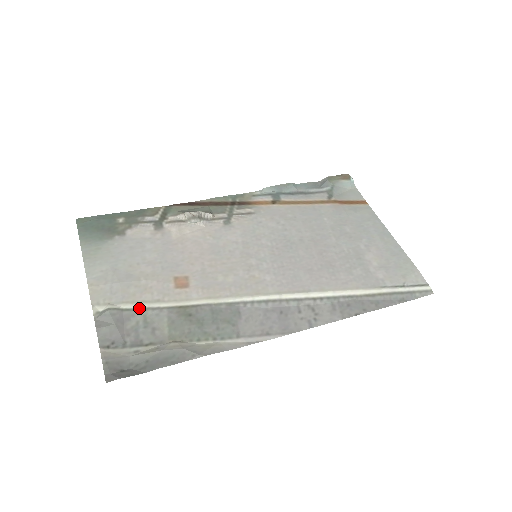
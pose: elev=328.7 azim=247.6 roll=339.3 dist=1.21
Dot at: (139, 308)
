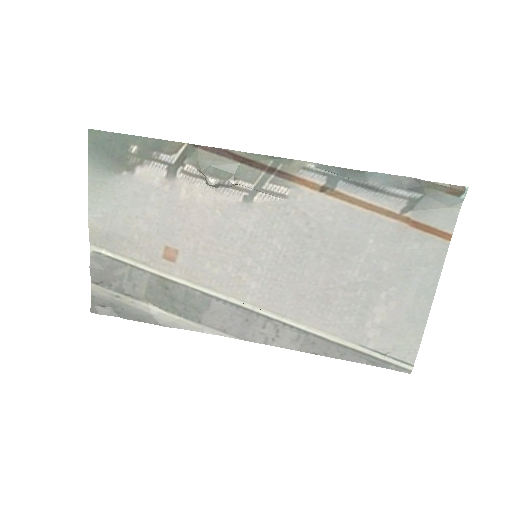
Dot at: (127, 263)
